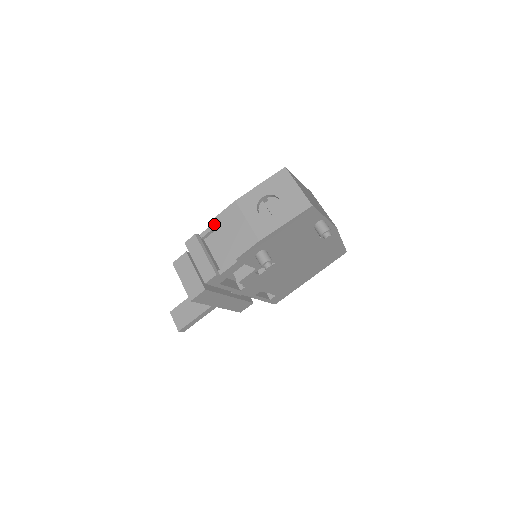
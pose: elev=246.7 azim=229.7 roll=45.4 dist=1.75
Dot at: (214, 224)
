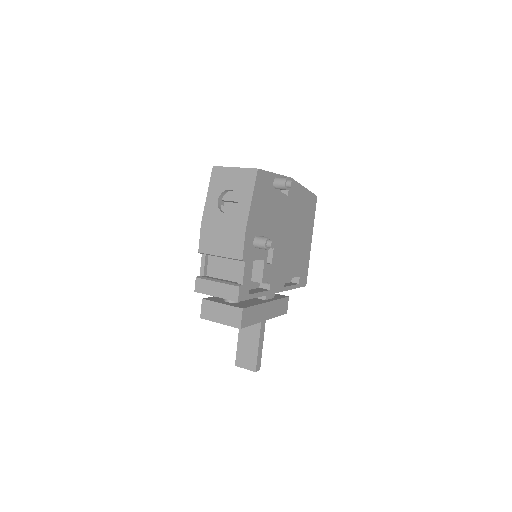
Dot at: (202, 256)
